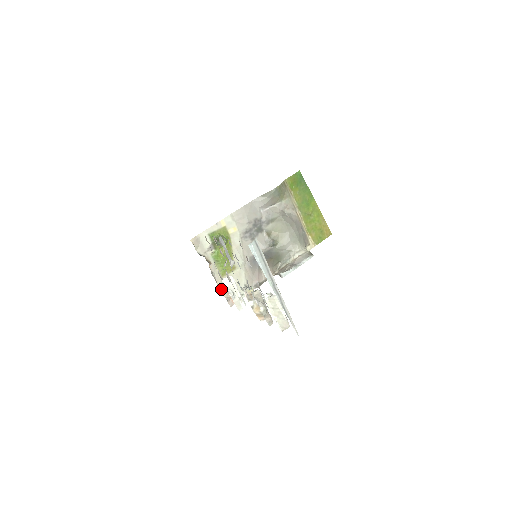
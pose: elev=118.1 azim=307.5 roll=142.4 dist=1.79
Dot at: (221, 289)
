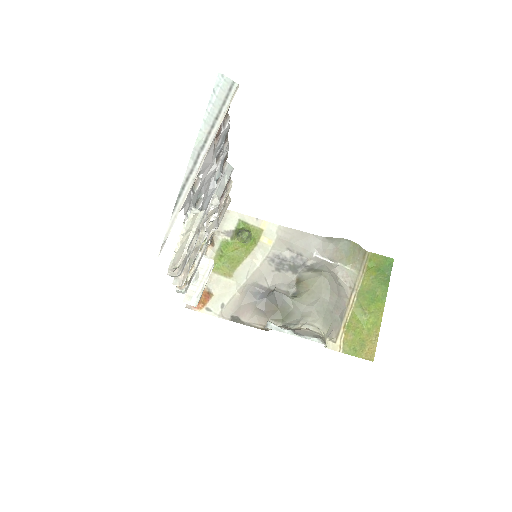
Dot at: occluded
